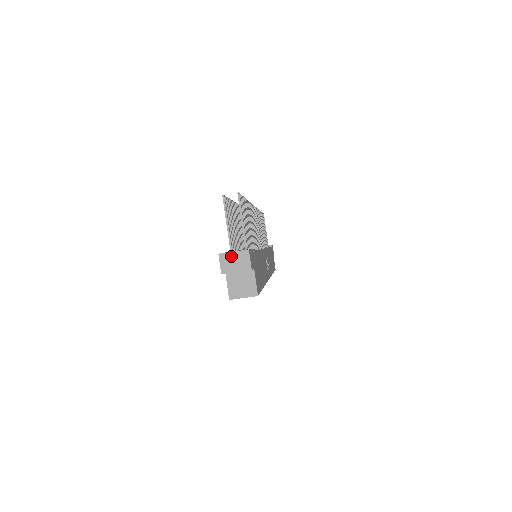
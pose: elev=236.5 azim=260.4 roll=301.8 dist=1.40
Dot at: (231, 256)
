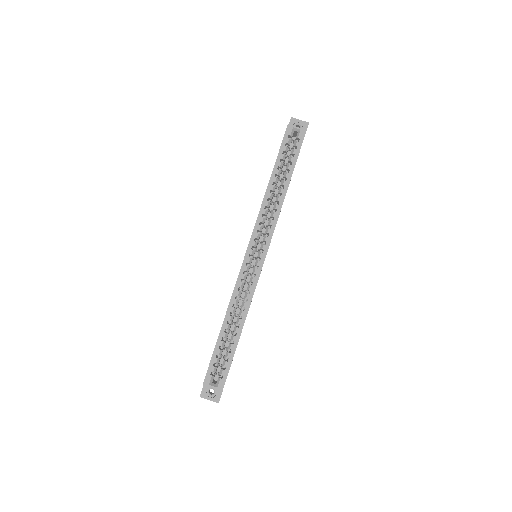
Dot at: occluded
